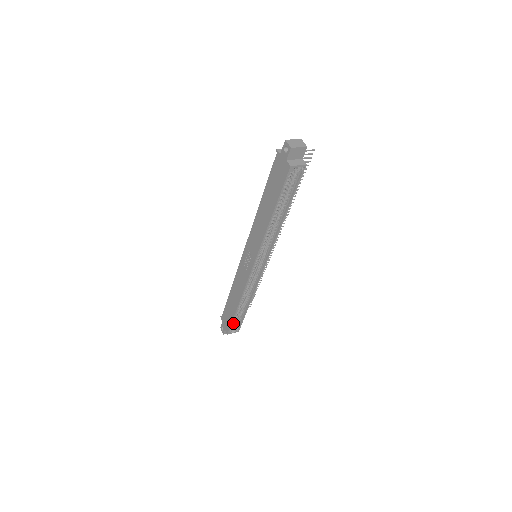
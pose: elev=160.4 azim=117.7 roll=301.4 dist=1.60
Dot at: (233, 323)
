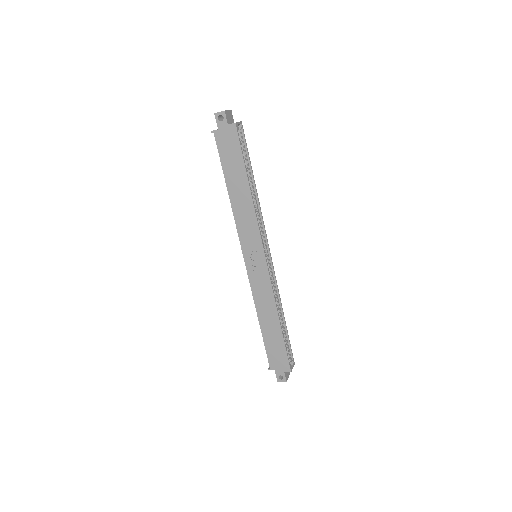
Dot at: occluded
